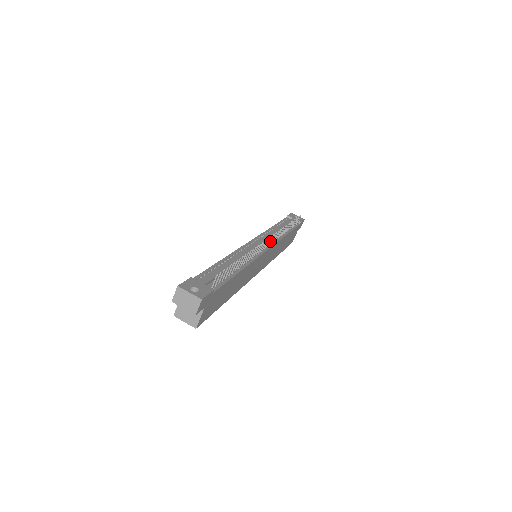
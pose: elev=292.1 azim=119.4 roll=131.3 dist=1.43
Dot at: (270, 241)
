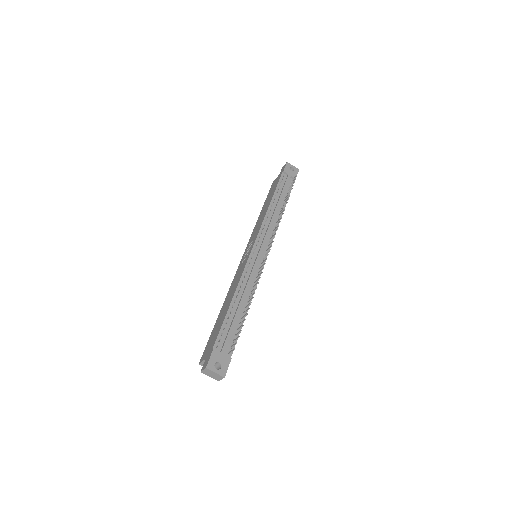
Dot at: (269, 245)
